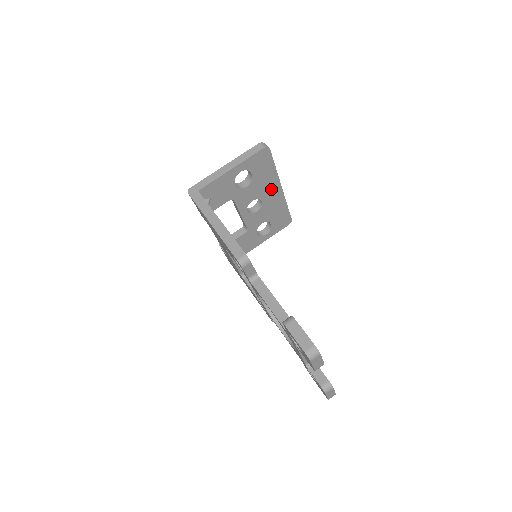
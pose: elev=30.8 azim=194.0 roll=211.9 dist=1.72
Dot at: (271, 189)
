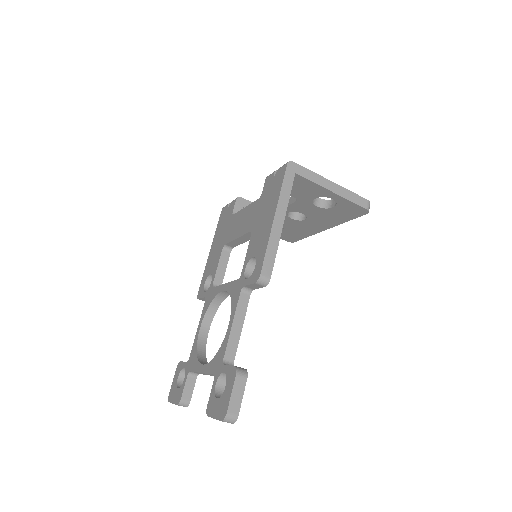
Dot at: (322, 223)
